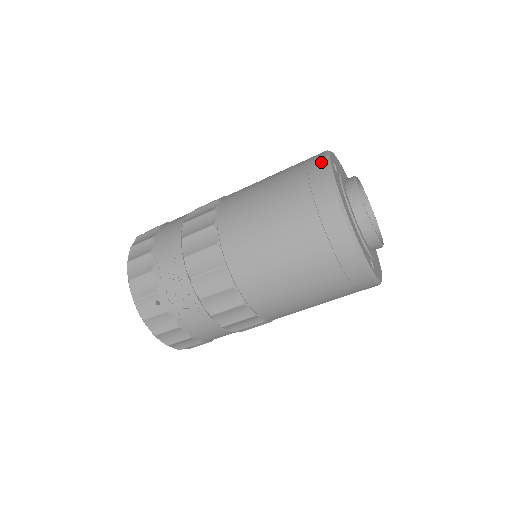
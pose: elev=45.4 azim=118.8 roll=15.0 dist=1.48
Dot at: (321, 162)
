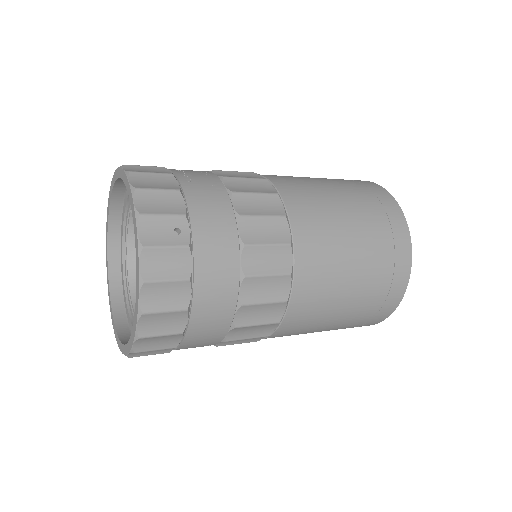
Dot at: (393, 309)
